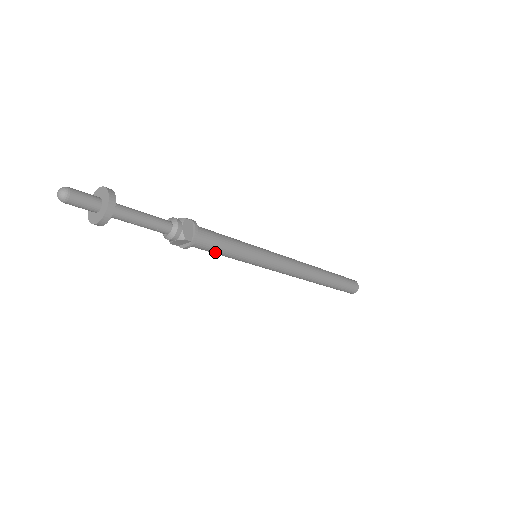
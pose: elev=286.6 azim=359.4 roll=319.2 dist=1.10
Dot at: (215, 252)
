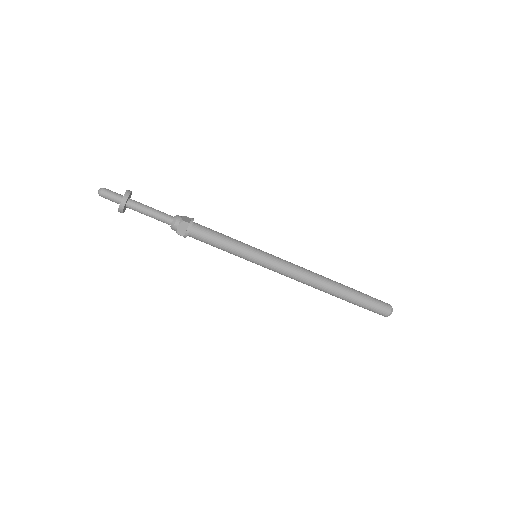
Dot at: (211, 245)
